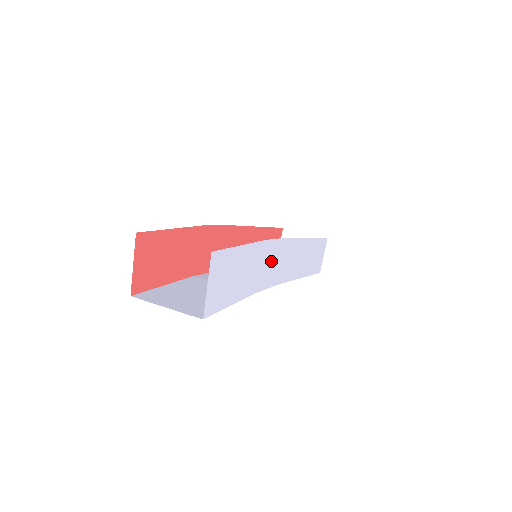
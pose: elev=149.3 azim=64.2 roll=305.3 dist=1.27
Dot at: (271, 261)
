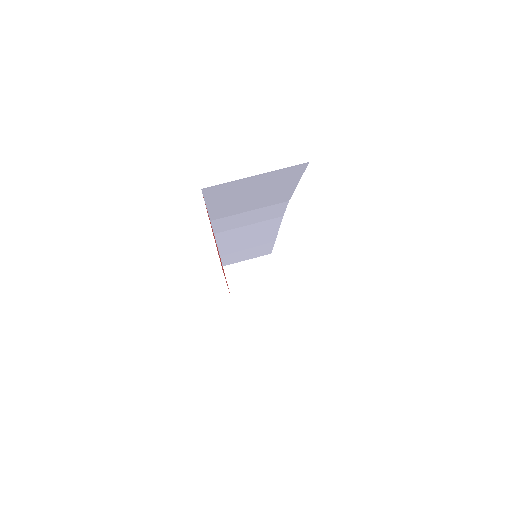
Dot at: occluded
